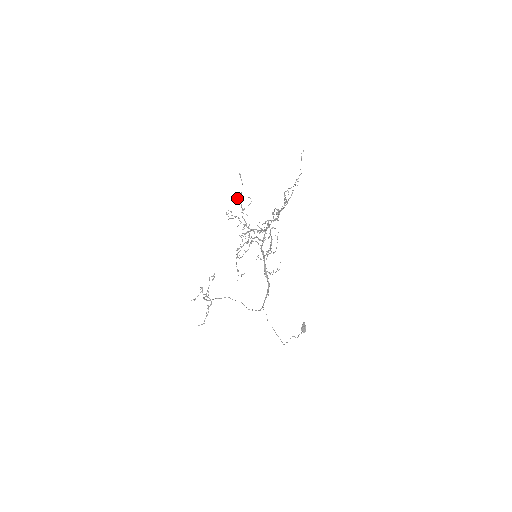
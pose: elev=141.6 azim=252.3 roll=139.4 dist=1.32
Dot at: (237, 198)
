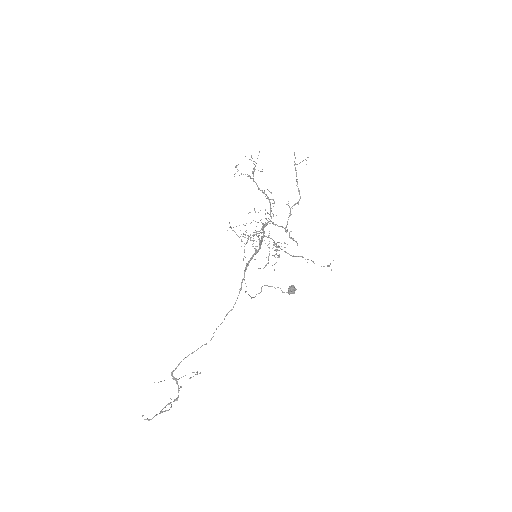
Dot at: occluded
